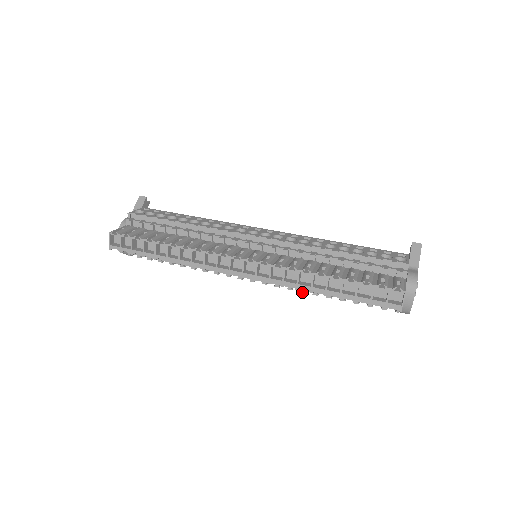
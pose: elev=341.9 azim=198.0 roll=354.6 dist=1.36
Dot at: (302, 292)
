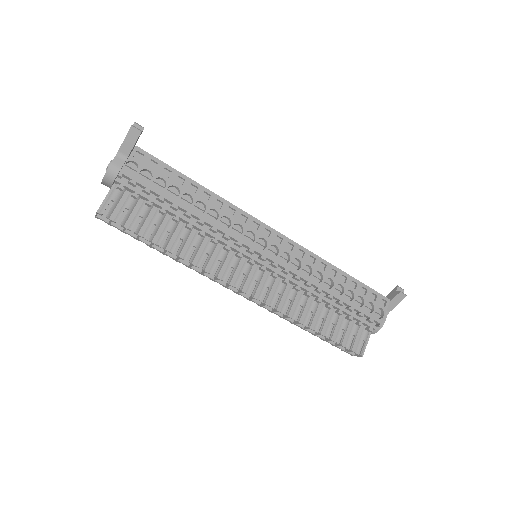
Dot at: occluded
